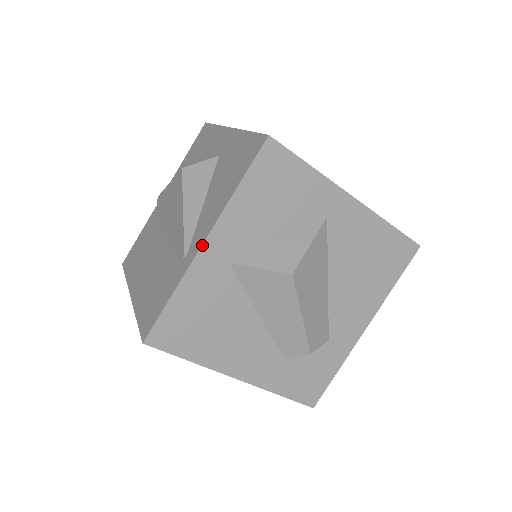
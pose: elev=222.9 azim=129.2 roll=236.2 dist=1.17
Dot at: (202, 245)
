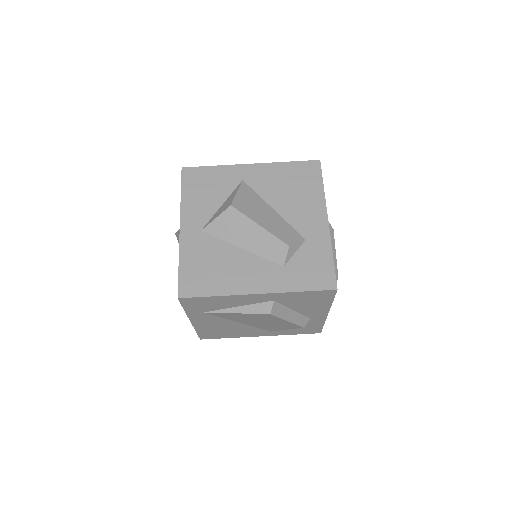
Dot at: (180, 230)
